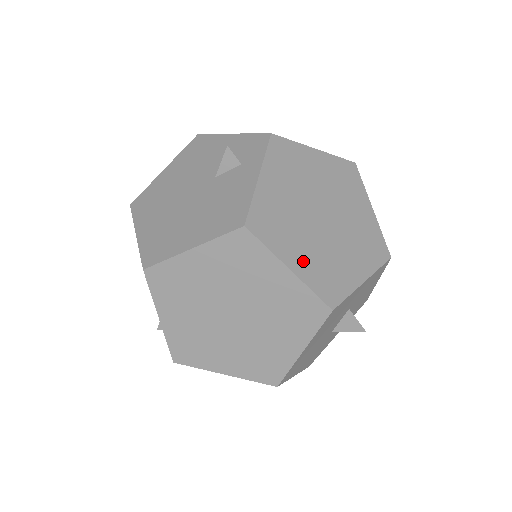
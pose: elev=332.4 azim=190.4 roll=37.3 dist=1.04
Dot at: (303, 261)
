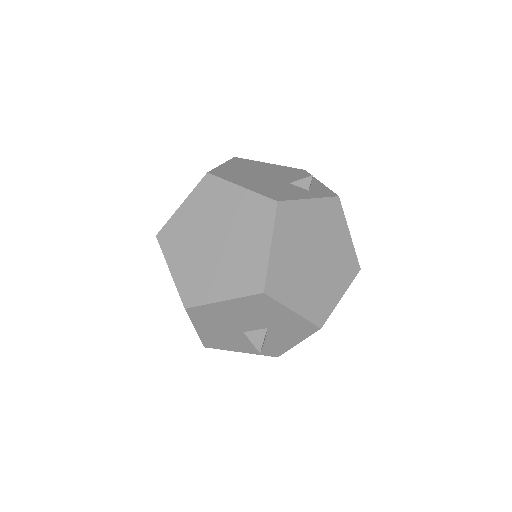
Dot at: (281, 255)
